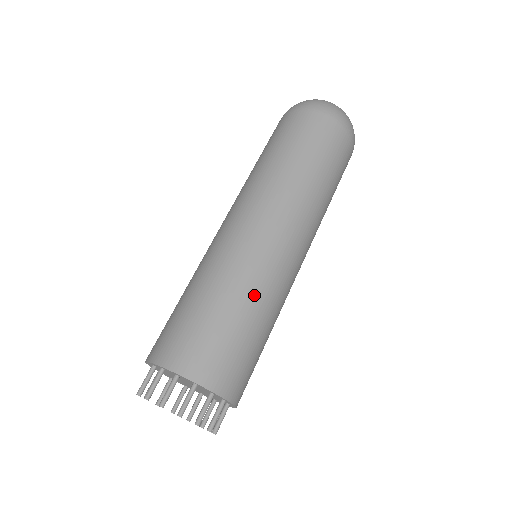
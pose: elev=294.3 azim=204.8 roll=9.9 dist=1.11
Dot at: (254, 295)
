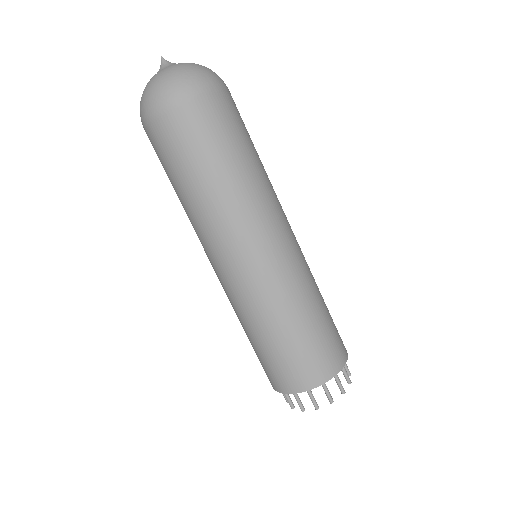
Dot at: (297, 302)
